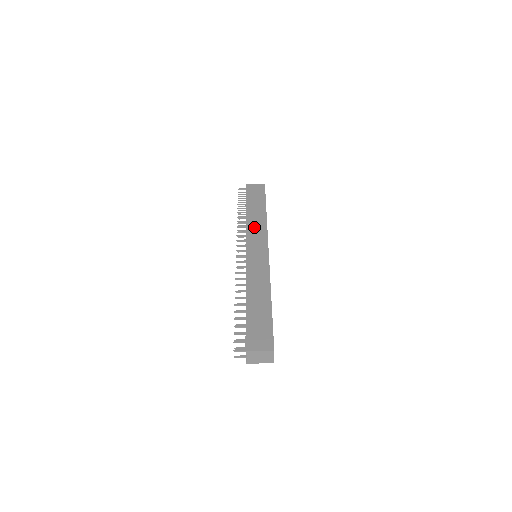
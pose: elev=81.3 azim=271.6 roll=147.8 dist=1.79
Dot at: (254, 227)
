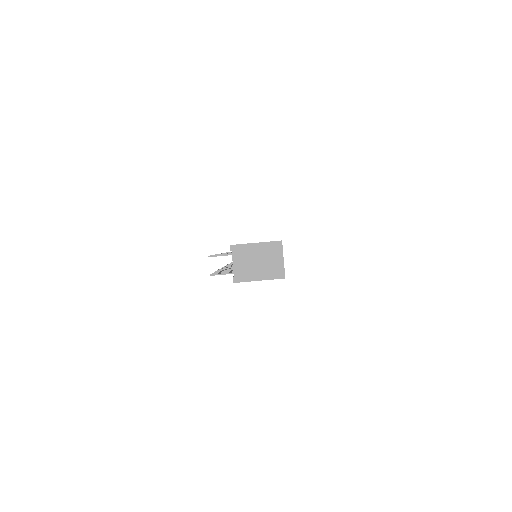
Dot at: occluded
